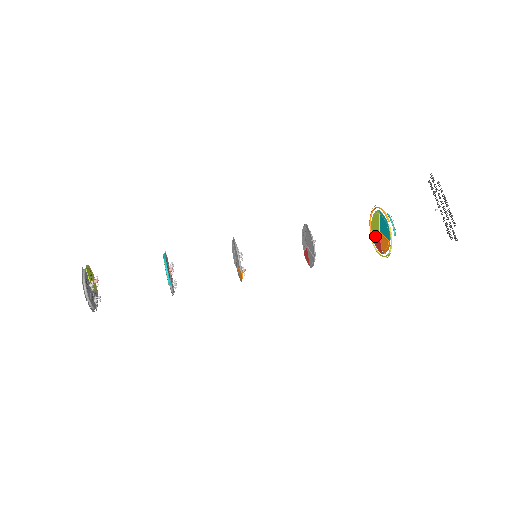
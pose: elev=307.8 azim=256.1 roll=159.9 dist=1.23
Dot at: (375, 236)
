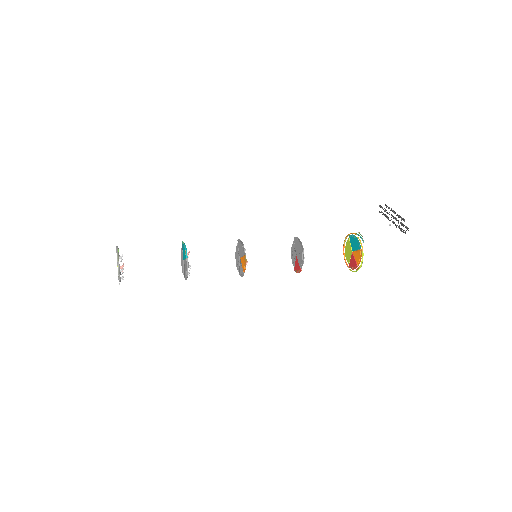
Dot at: (350, 260)
